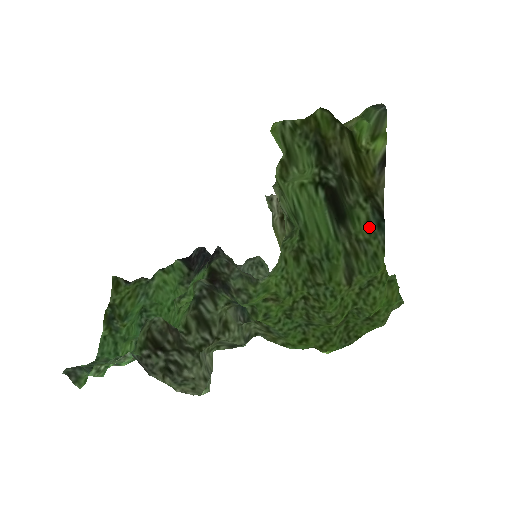
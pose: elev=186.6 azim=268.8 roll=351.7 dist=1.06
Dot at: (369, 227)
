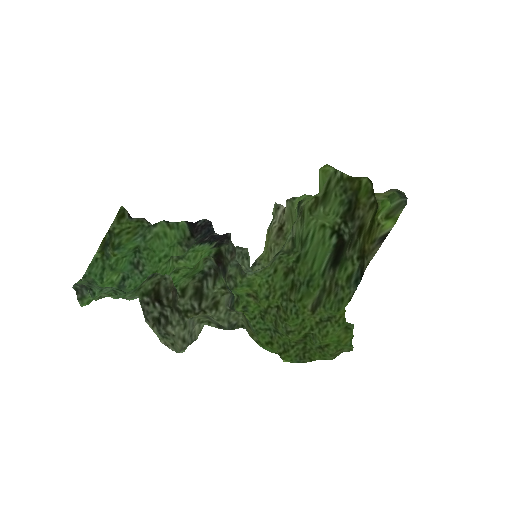
Dot at: (349, 278)
